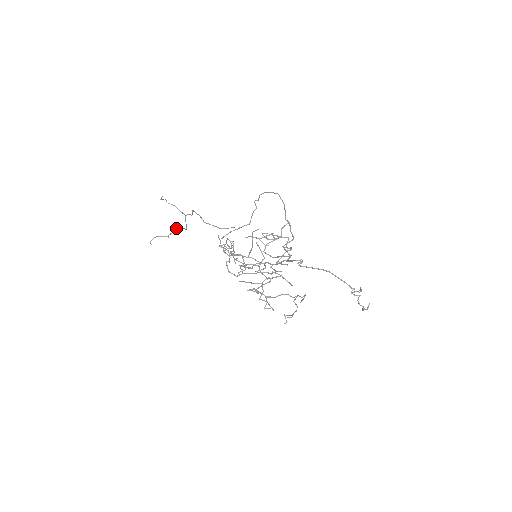
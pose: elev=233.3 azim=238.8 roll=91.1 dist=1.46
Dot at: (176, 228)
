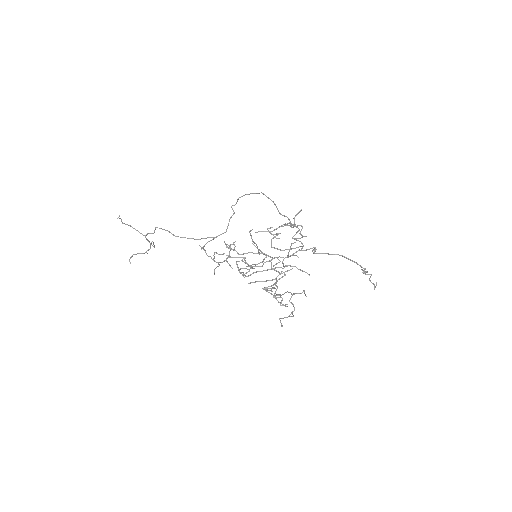
Dot at: occluded
